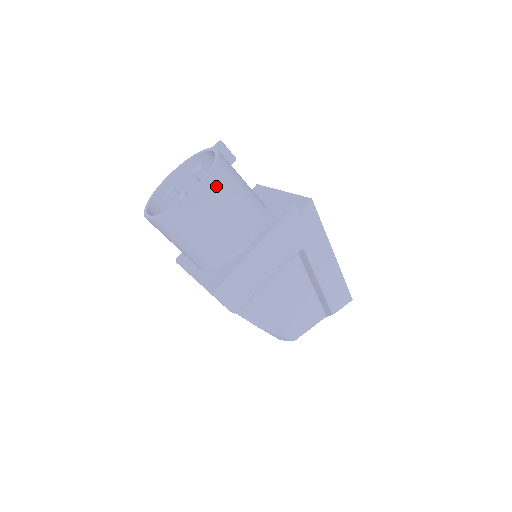
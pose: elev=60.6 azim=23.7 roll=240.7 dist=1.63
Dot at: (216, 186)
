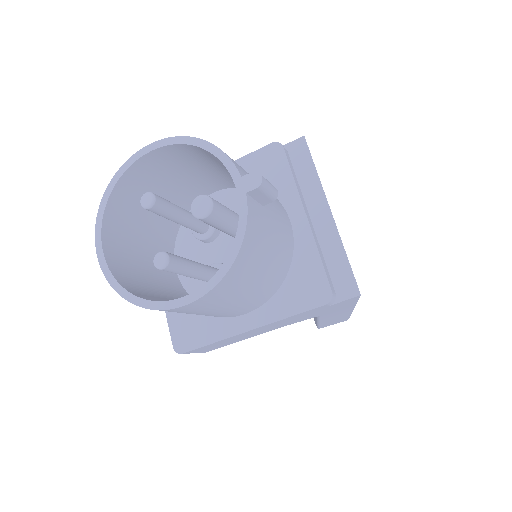
Dot at: (220, 293)
